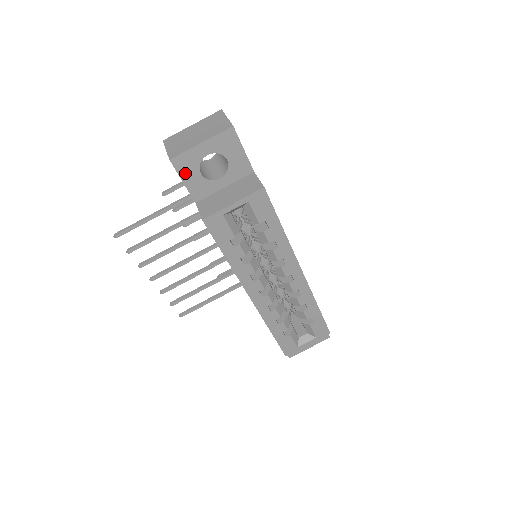
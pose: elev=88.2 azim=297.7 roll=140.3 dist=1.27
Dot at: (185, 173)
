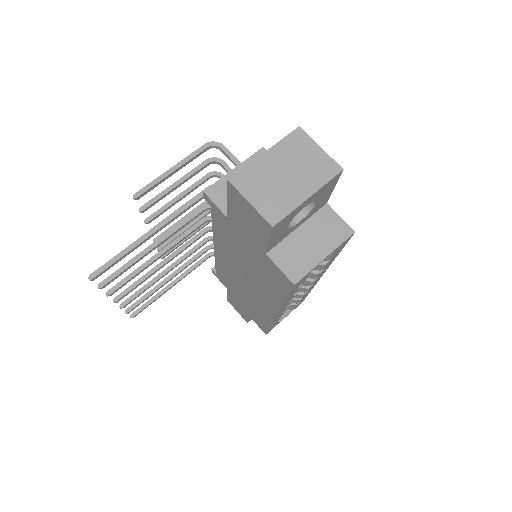
Dot at: (276, 232)
